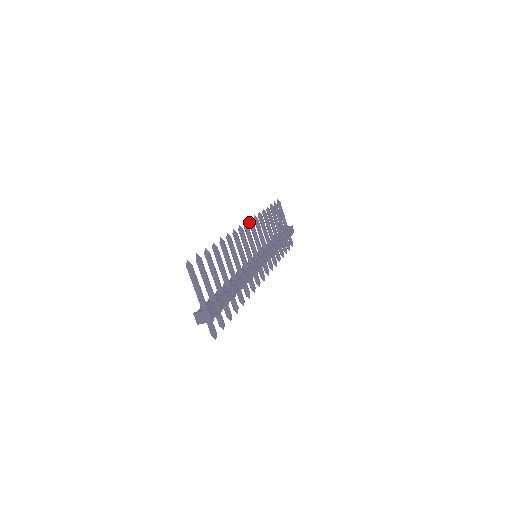
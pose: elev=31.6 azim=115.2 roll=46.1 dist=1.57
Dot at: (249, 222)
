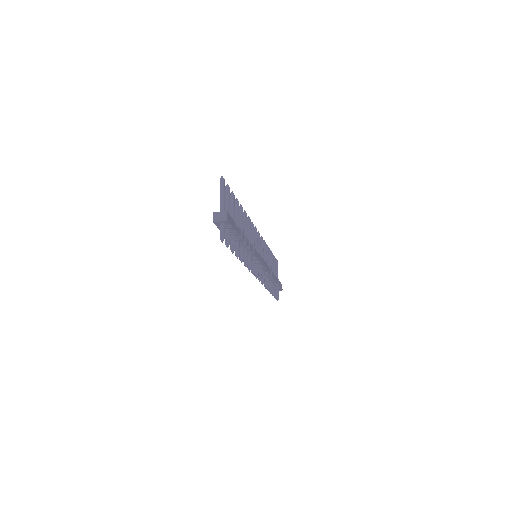
Dot at: (257, 233)
